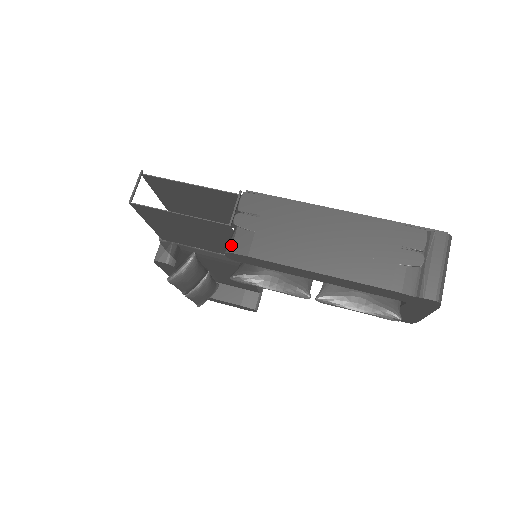
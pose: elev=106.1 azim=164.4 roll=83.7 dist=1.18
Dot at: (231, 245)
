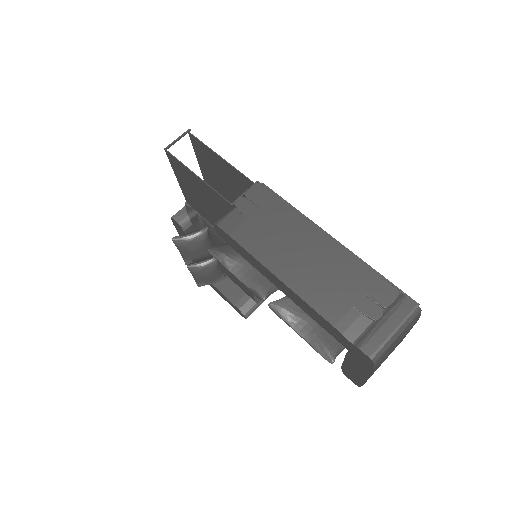
Dot at: (221, 220)
